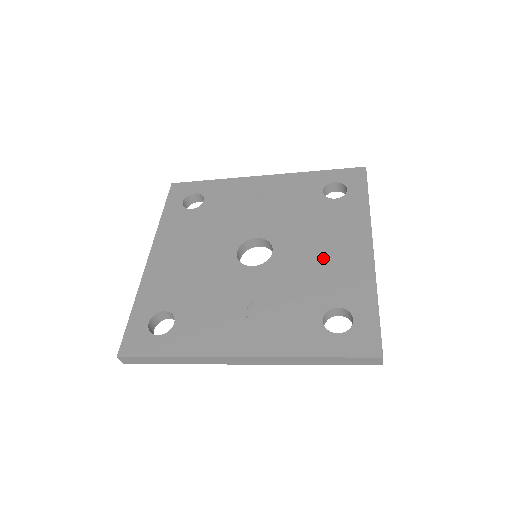
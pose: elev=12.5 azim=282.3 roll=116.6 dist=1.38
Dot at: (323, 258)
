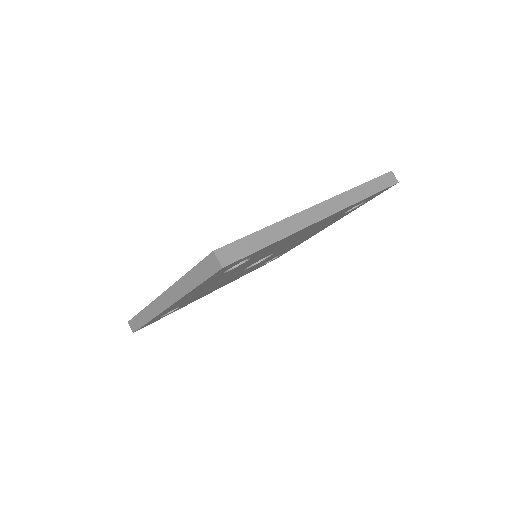
Dot at: occluded
